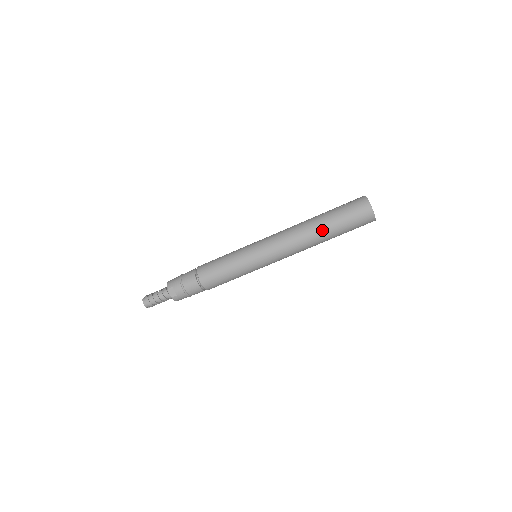
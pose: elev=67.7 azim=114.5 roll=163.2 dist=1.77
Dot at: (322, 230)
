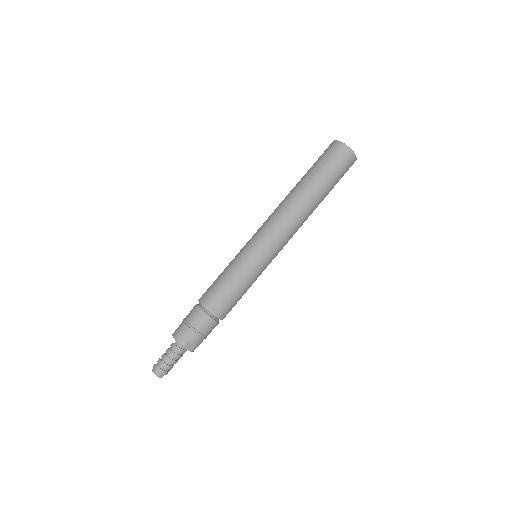
Dot at: (318, 198)
